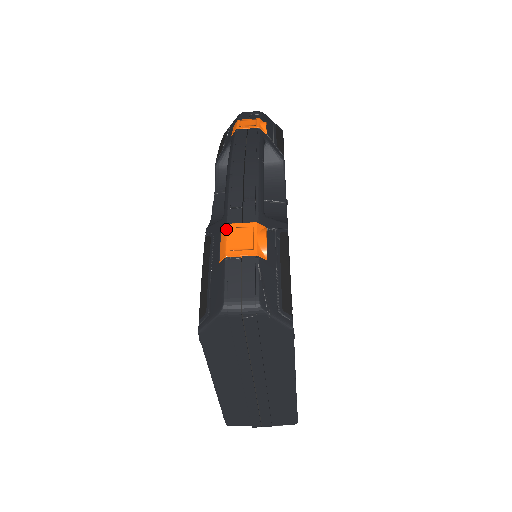
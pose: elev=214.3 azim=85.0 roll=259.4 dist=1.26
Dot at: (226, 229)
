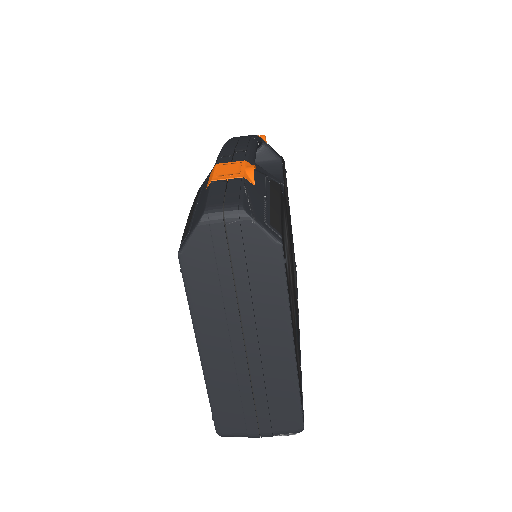
Dot at: (214, 167)
